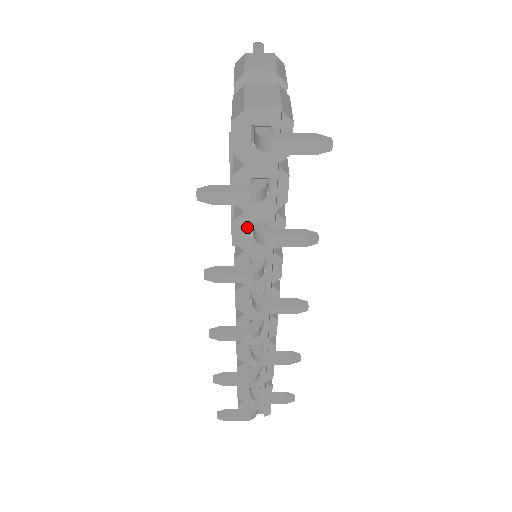
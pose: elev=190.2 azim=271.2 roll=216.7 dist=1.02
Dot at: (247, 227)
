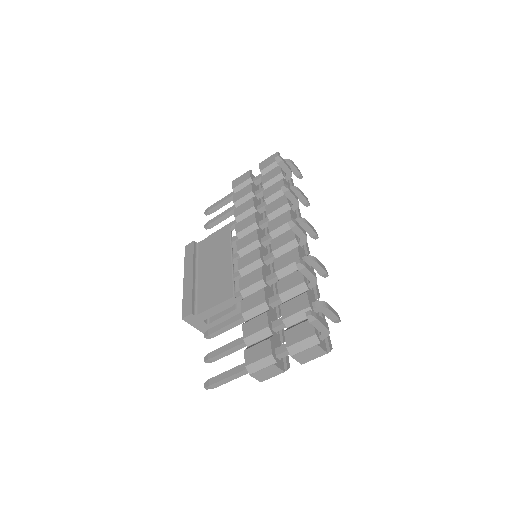
Dot at: occluded
